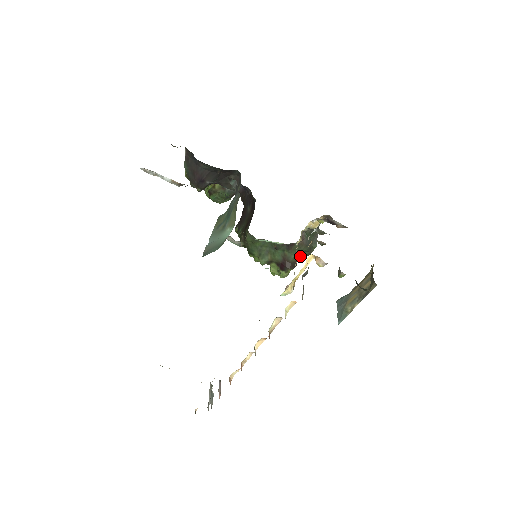
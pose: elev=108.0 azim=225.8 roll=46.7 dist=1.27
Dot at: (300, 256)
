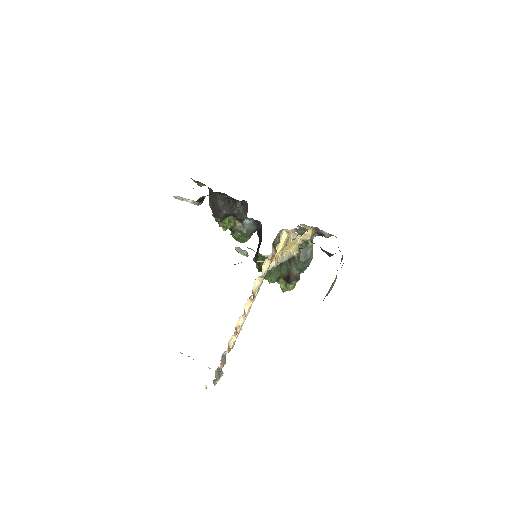
Dot at: (300, 268)
